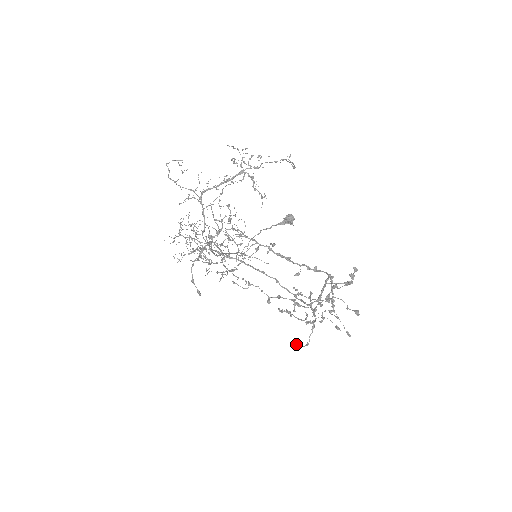
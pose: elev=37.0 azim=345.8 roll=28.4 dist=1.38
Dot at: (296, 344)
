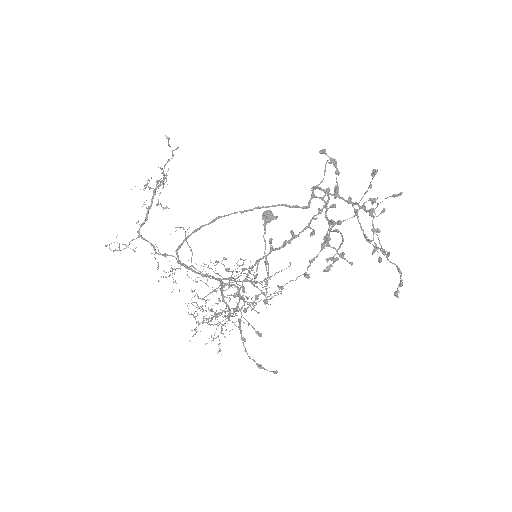
Dot at: (397, 291)
